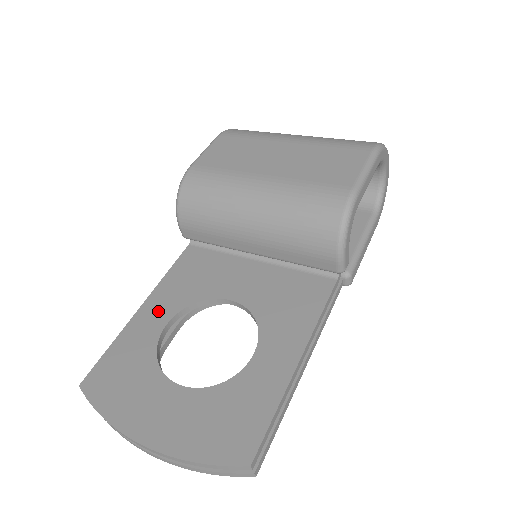
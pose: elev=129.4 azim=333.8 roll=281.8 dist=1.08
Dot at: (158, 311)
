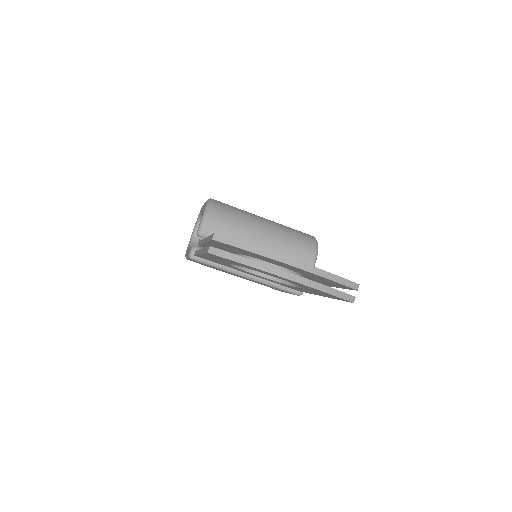
Dot at: occluded
